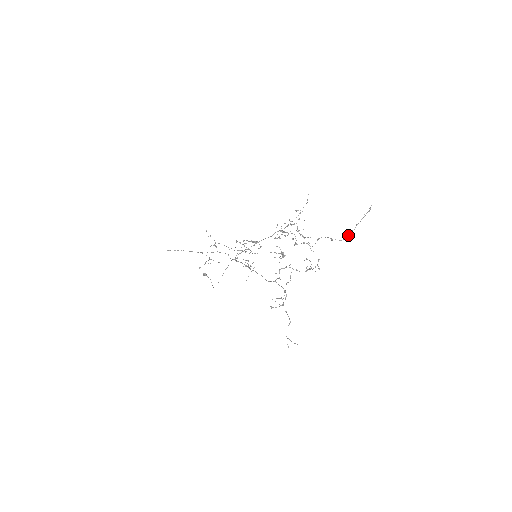
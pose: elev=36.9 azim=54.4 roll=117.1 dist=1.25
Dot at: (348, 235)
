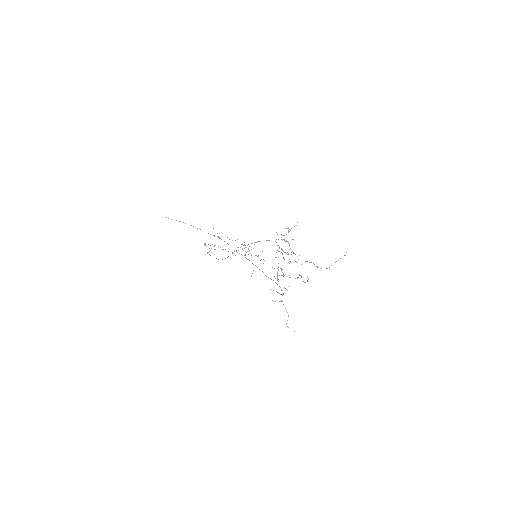
Dot at: (329, 267)
